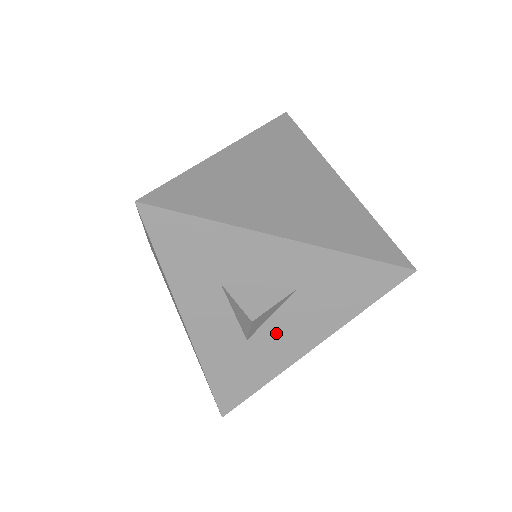
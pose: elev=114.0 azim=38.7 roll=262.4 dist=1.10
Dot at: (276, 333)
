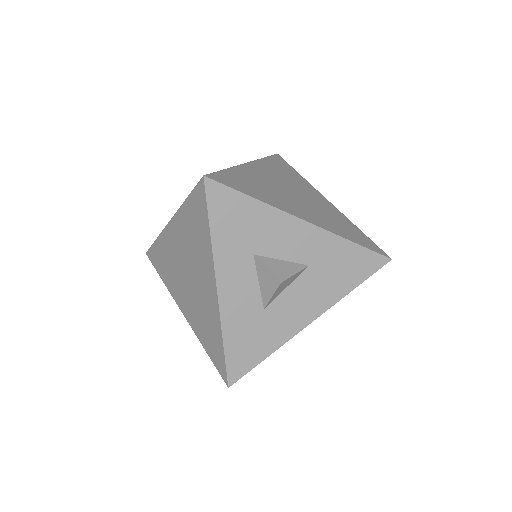
Dot at: (287, 304)
